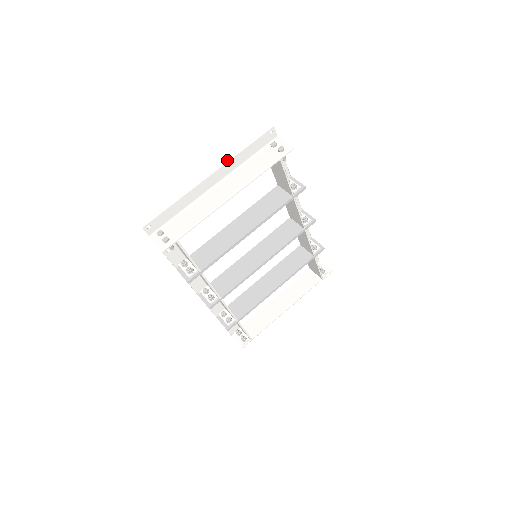
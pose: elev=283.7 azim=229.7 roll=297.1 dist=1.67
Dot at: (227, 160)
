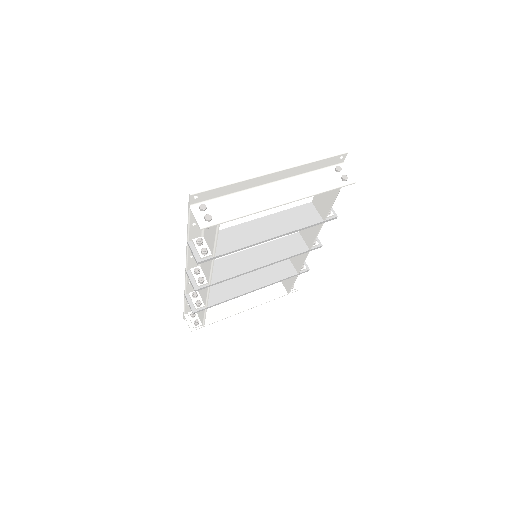
Dot at: (296, 165)
